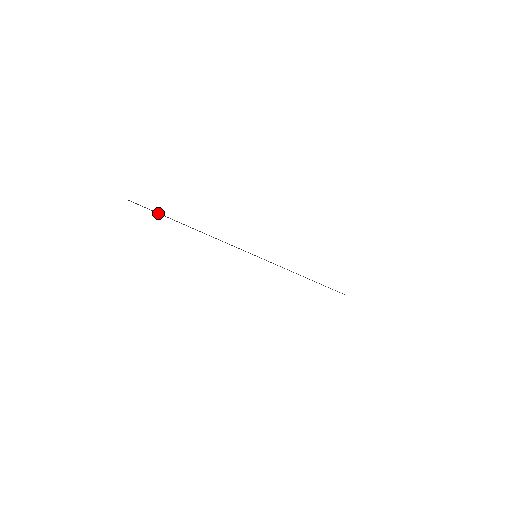
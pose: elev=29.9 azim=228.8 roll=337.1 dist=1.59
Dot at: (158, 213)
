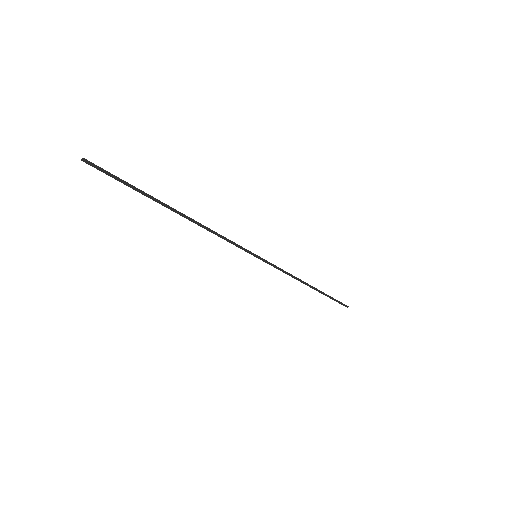
Dot at: (127, 185)
